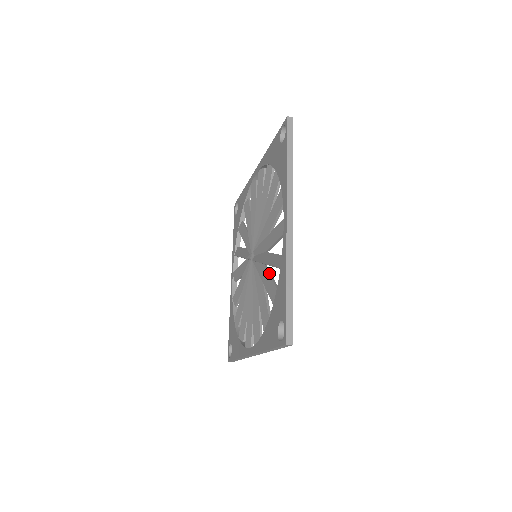
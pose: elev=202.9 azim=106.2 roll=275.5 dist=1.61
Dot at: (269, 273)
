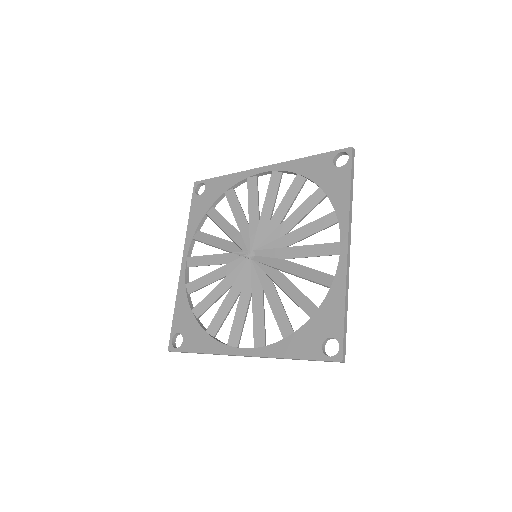
Dot at: (292, 283)
